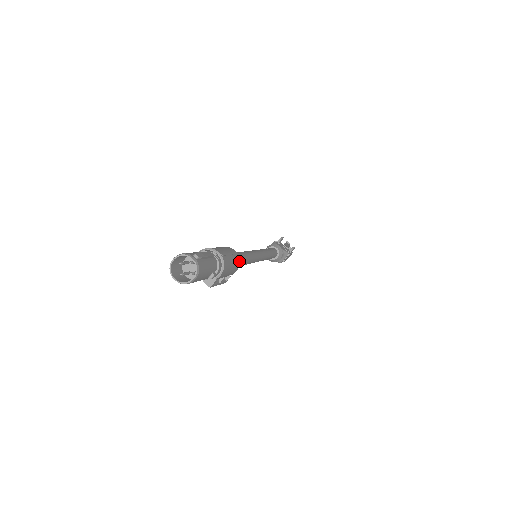
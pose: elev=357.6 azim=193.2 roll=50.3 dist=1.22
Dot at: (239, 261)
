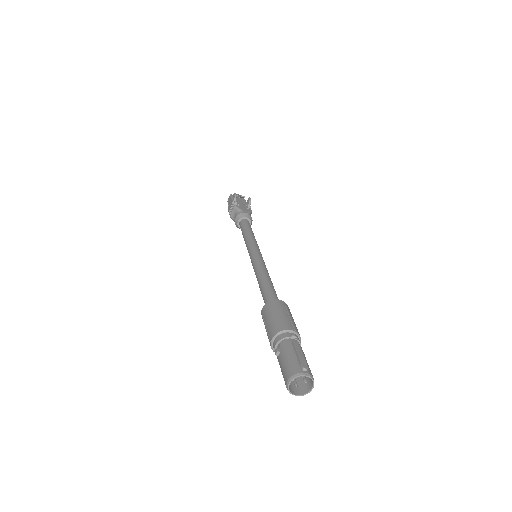
Dot at: (288, 307)
